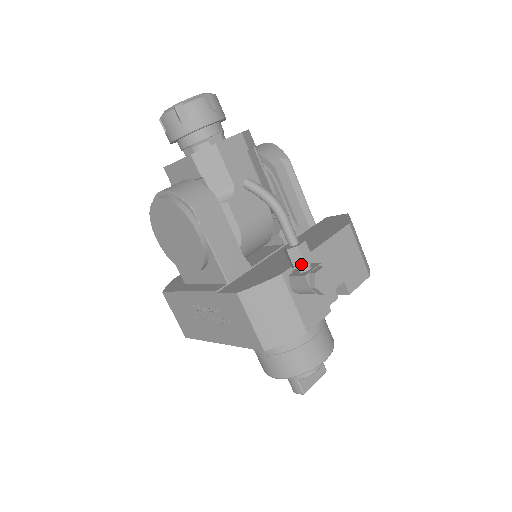
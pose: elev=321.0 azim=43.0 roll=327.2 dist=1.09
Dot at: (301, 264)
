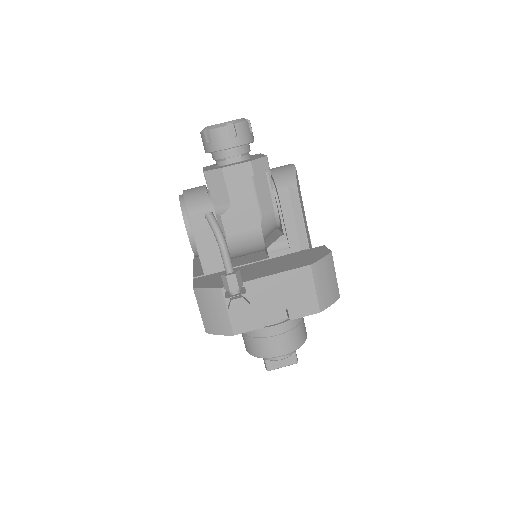
Dot at: (228, 289)
